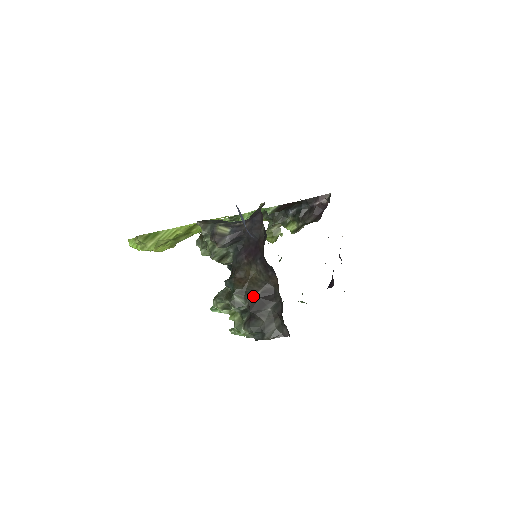
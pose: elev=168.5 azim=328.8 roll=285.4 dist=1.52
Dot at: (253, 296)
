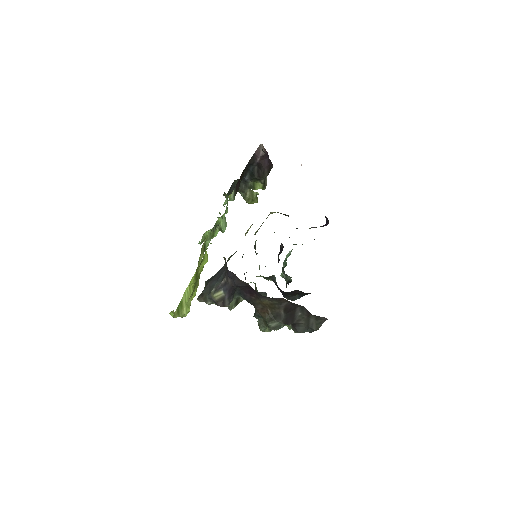
Dot at: (281, 317)
